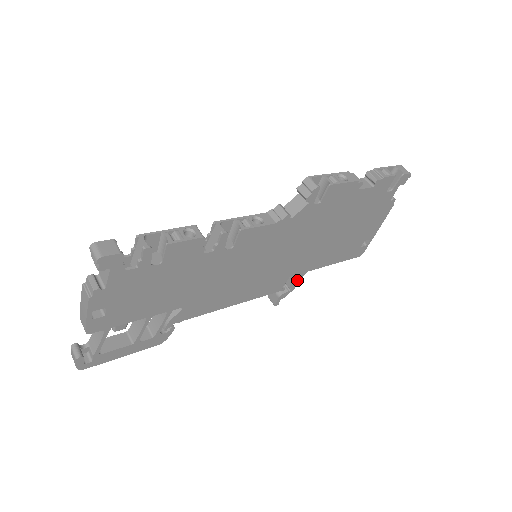
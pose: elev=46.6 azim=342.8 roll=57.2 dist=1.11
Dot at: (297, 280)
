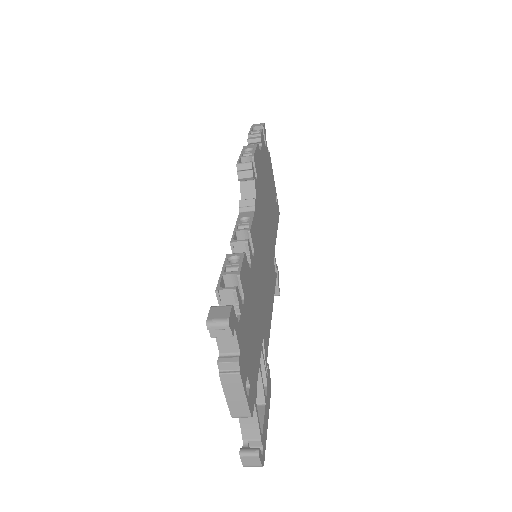
Dot at: occluded
